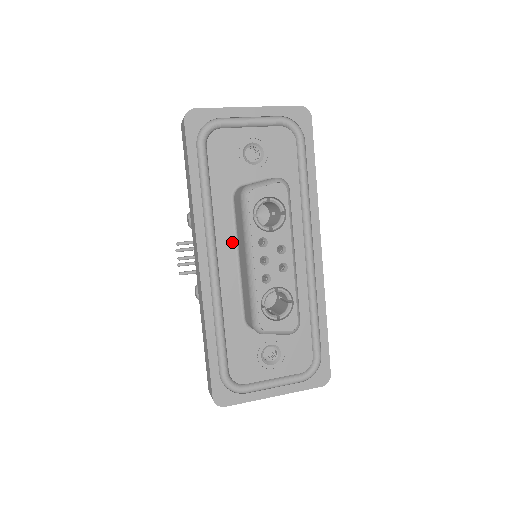
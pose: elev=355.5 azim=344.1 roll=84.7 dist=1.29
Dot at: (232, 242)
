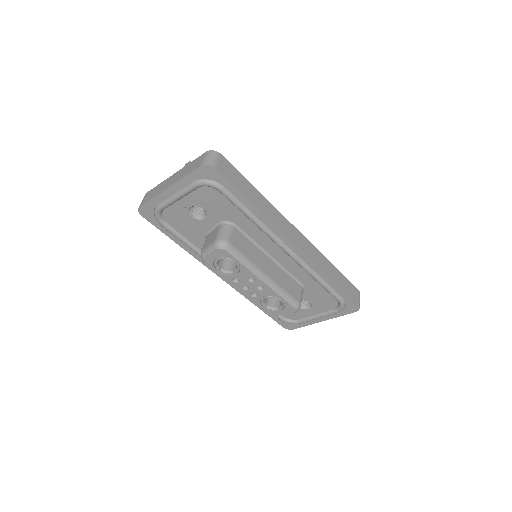
Dot at: occluded
